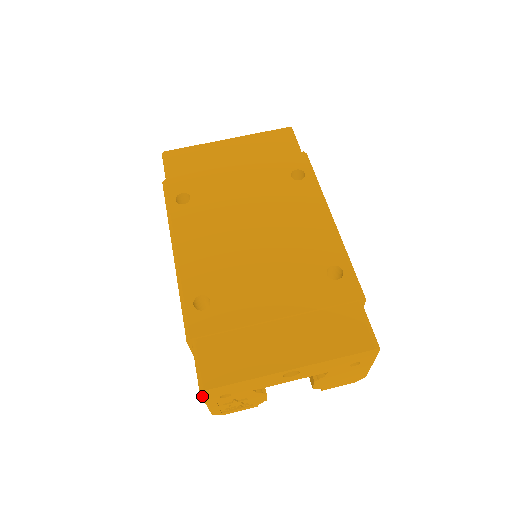
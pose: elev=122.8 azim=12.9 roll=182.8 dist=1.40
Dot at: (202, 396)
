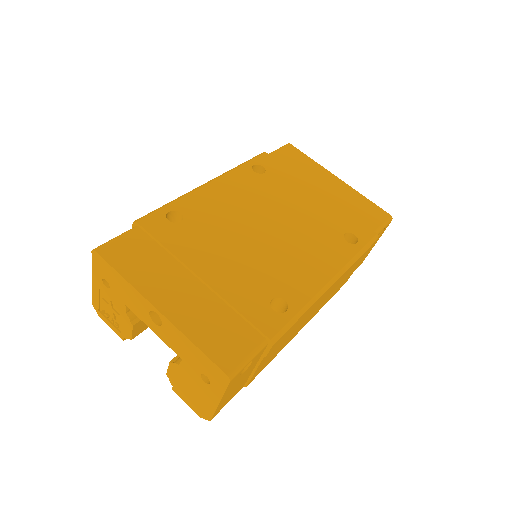
Dot at: (92, 259)
